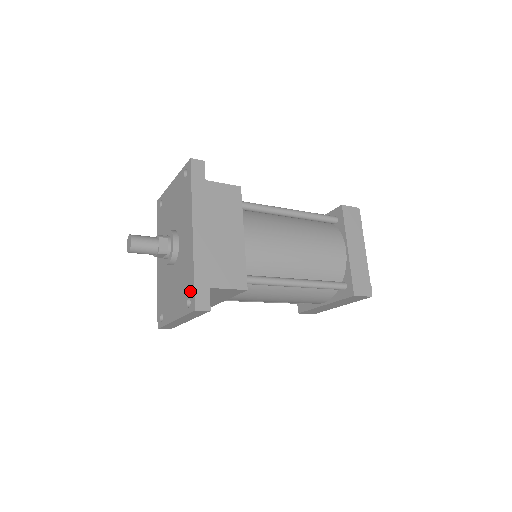
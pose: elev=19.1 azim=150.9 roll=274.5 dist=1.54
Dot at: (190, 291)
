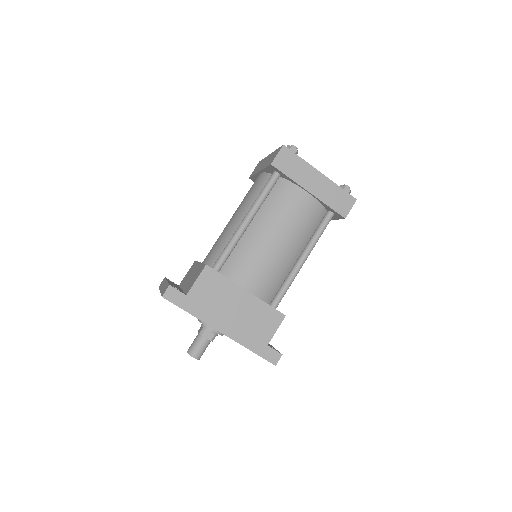
Dot at: occluded
